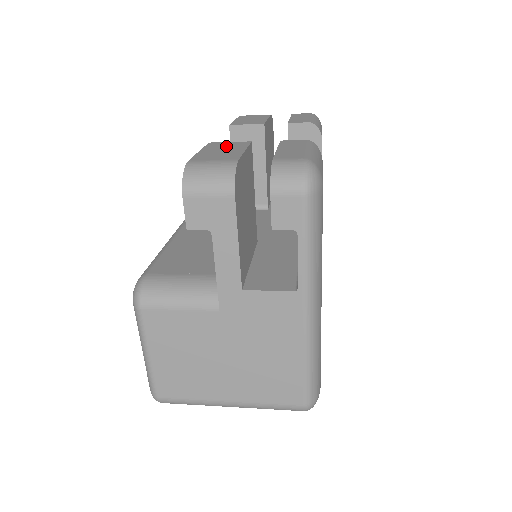
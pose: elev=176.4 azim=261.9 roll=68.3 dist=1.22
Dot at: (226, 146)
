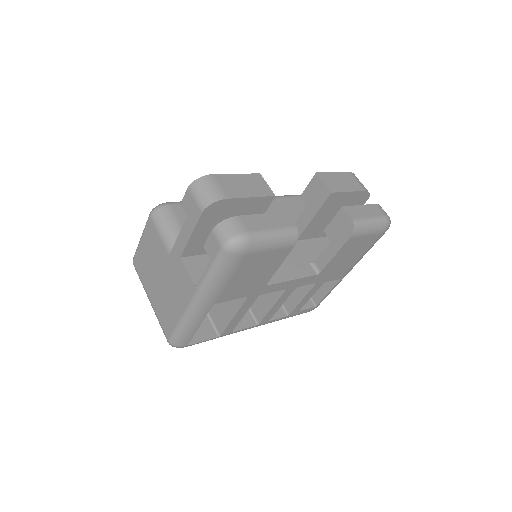
Dot at: (255, 185)
